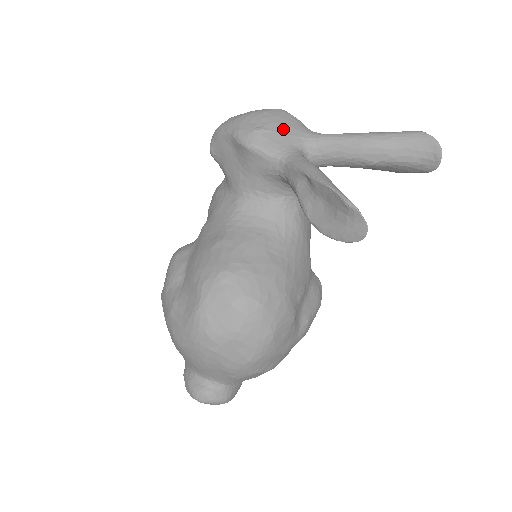
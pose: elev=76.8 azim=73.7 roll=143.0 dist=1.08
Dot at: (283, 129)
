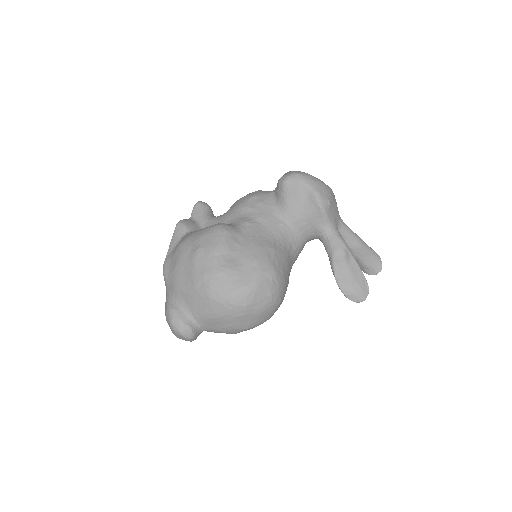
Dot at: (335, 209)
